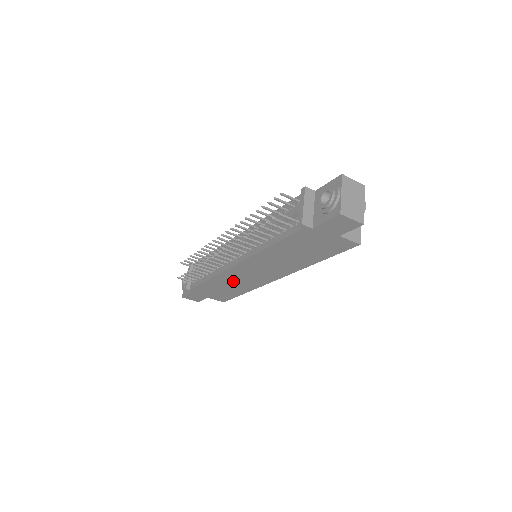
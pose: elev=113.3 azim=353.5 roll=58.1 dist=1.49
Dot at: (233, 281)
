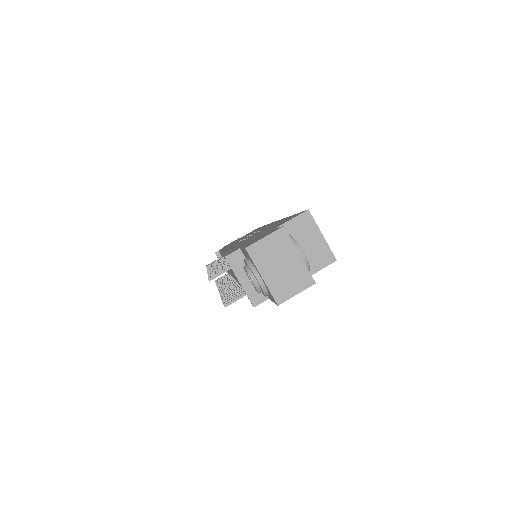
Dot at: occluded
